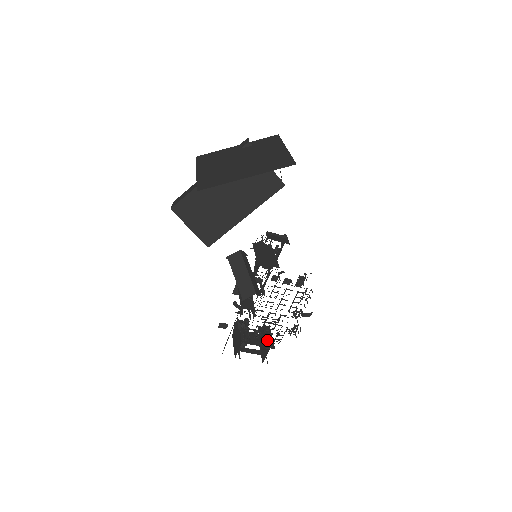
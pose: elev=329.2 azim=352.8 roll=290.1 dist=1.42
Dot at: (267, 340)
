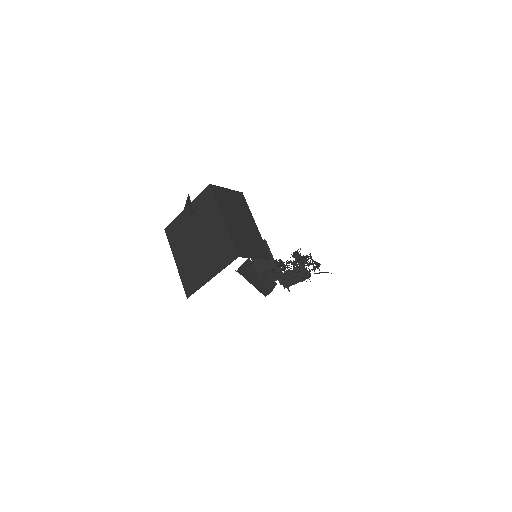
Dot at: occluded
